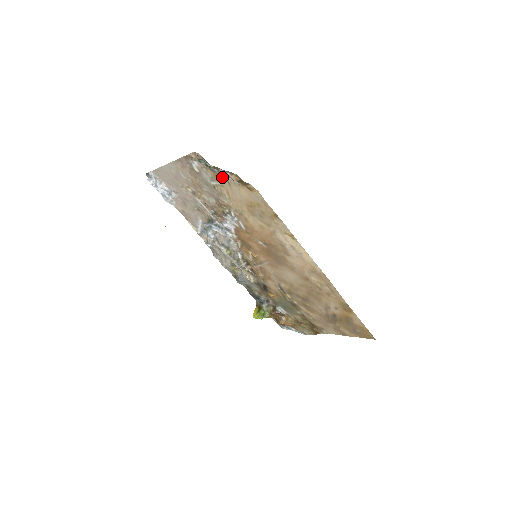
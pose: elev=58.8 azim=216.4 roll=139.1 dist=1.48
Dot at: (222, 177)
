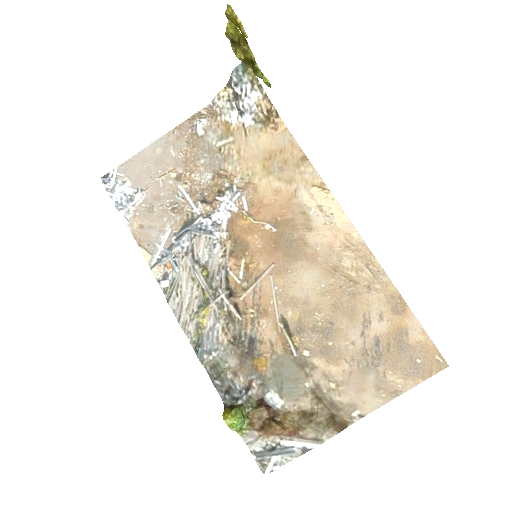
Dot at: (238, 128)
